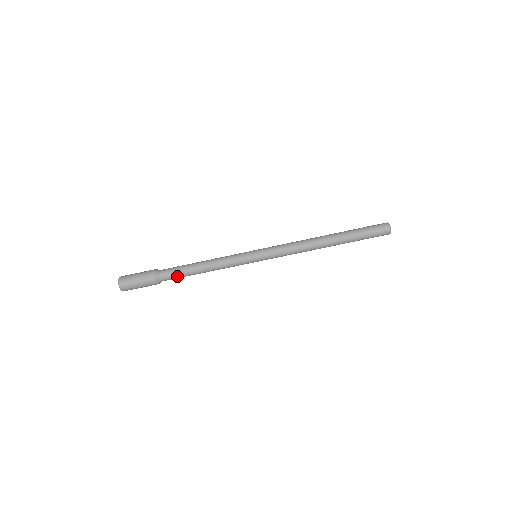
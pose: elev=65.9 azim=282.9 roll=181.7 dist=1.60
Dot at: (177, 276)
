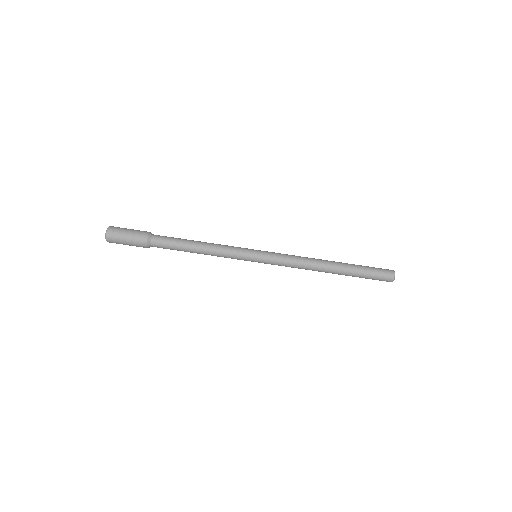
Dot at: (170, 249)
